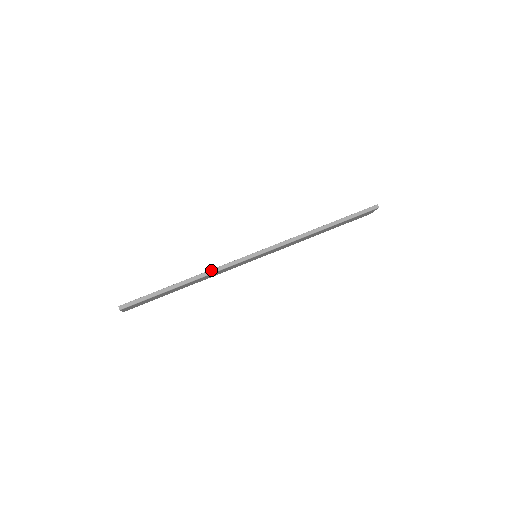
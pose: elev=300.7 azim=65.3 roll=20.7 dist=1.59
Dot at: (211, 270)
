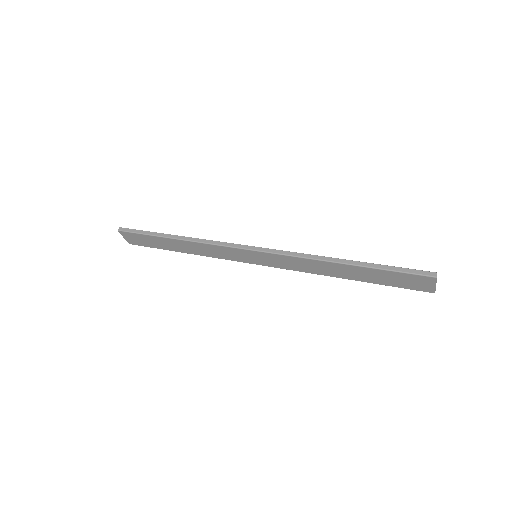
Dot at: (202, 239)
